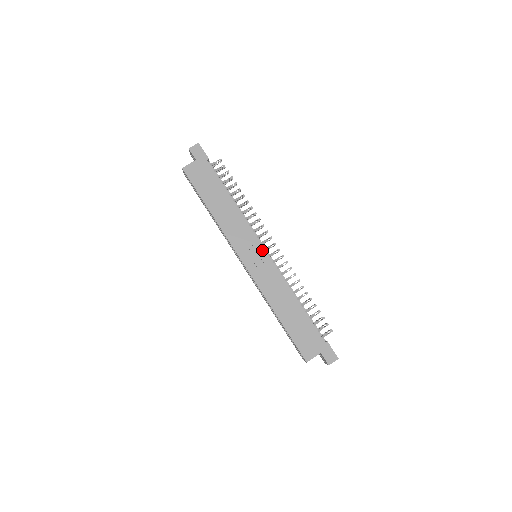
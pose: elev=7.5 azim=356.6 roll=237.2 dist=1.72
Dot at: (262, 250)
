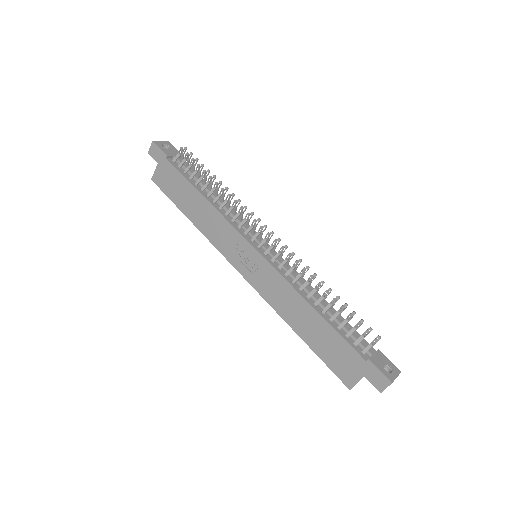
Dot at: (252, 250)
